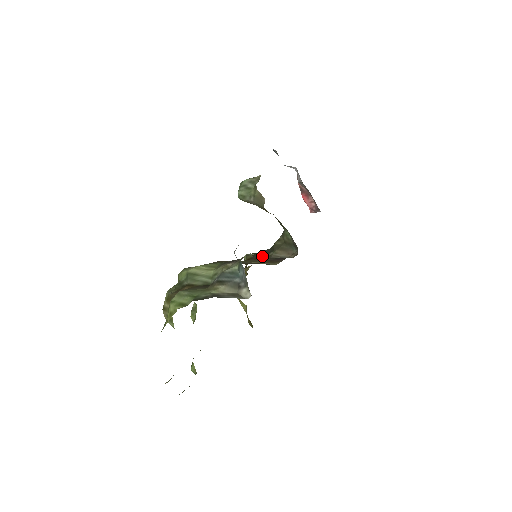
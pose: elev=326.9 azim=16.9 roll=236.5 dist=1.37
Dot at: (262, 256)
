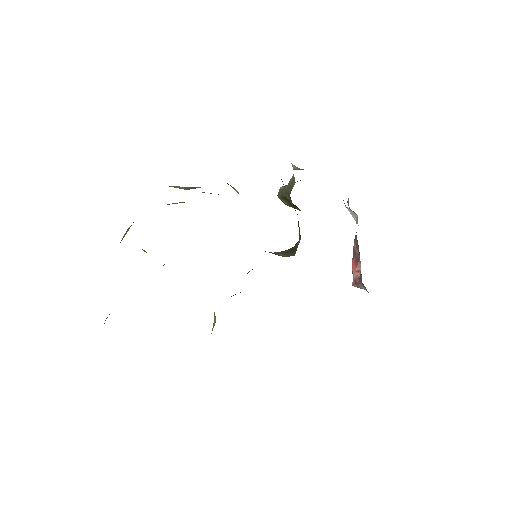
Dot at: occluded
